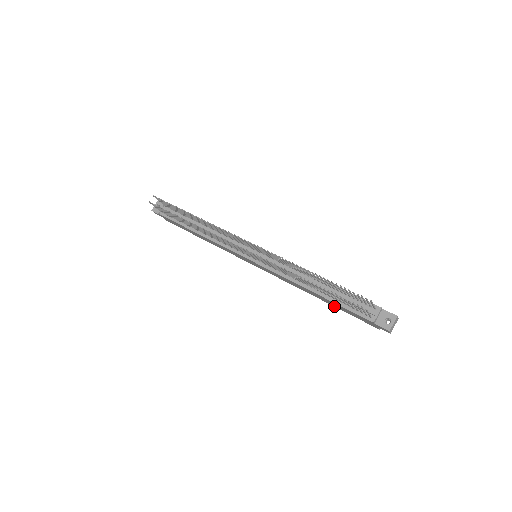
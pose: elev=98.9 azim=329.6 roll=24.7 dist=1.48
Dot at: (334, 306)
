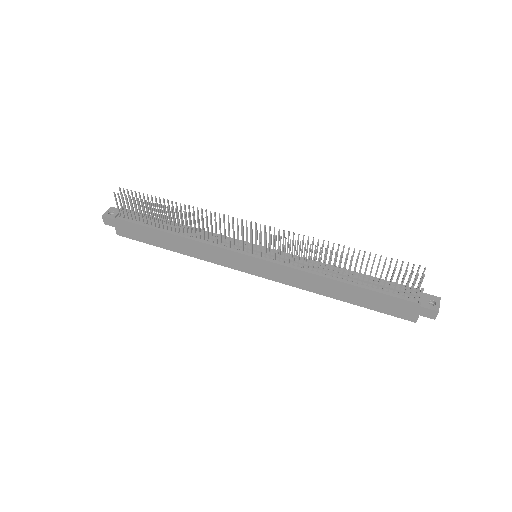
Dot at: (358, 305)
